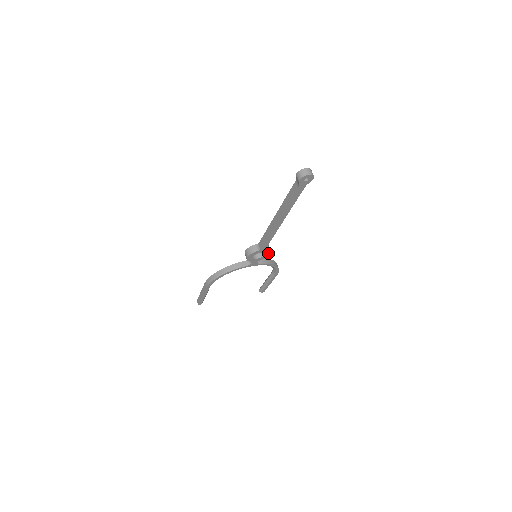
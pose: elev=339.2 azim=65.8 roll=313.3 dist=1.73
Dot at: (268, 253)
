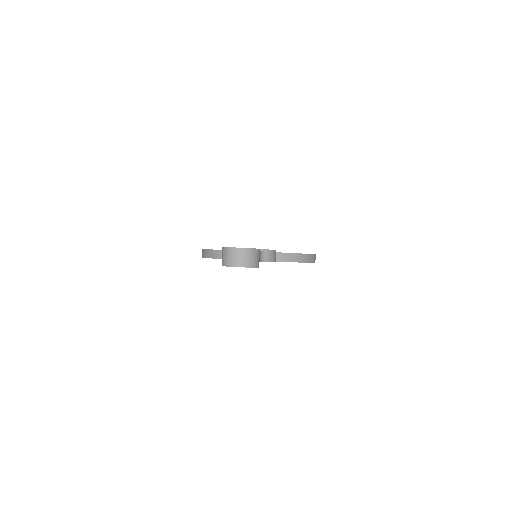
Dot at: occluded
